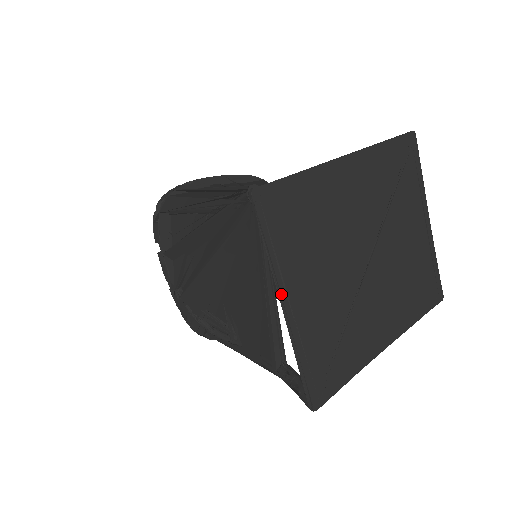
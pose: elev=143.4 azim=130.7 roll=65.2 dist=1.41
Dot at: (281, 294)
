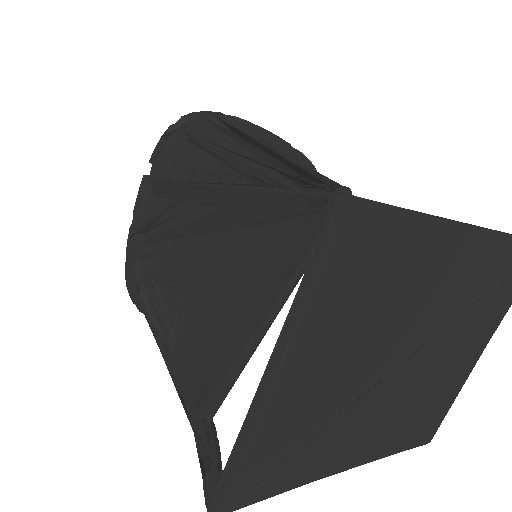
Dot at: (275, 359)
